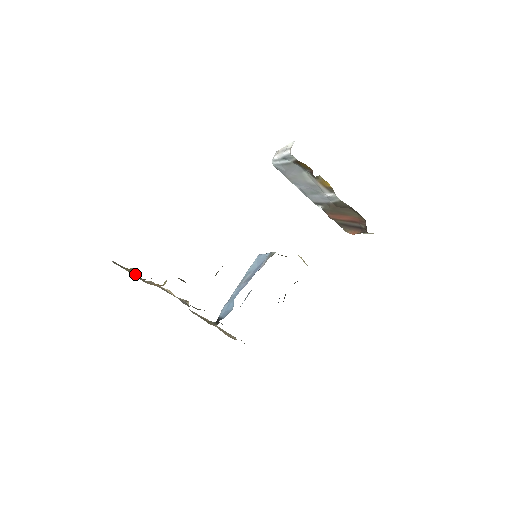
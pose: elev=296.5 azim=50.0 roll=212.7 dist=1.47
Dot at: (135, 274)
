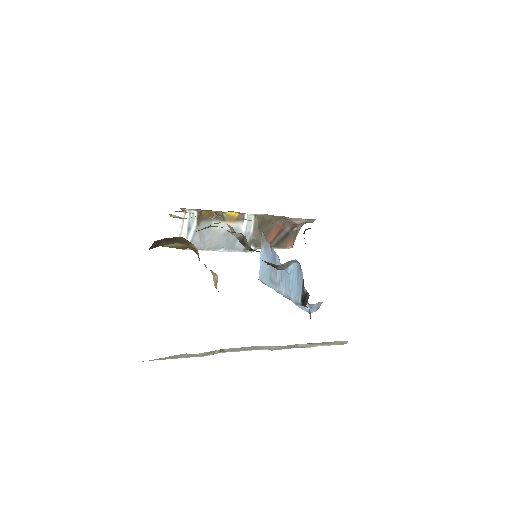
Dot at: occluded
